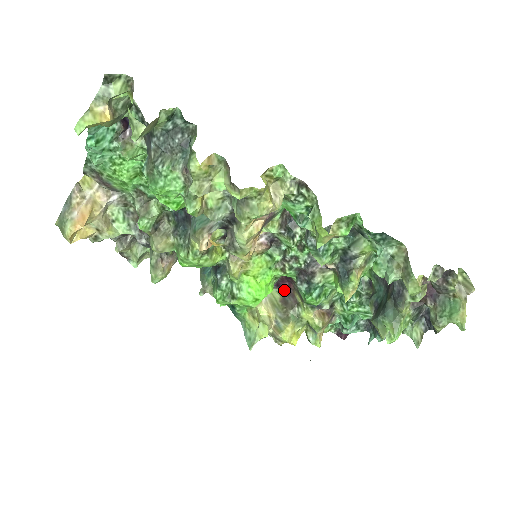
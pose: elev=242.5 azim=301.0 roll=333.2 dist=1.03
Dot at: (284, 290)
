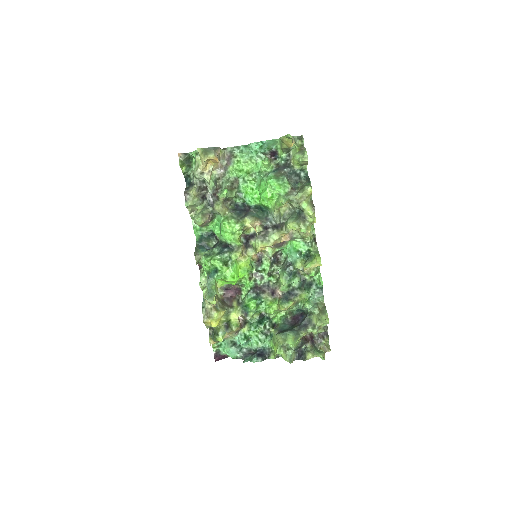
Dot at: (227, 296)
